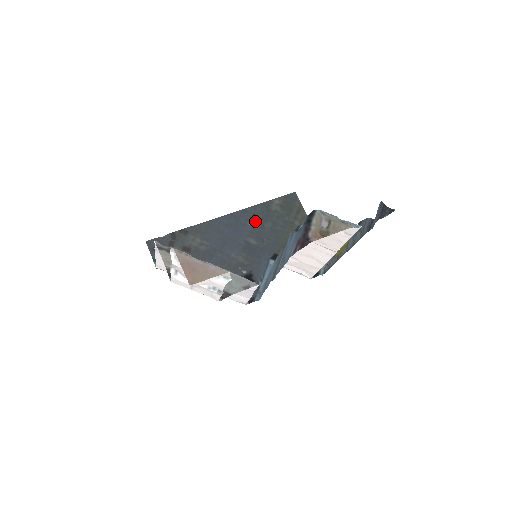
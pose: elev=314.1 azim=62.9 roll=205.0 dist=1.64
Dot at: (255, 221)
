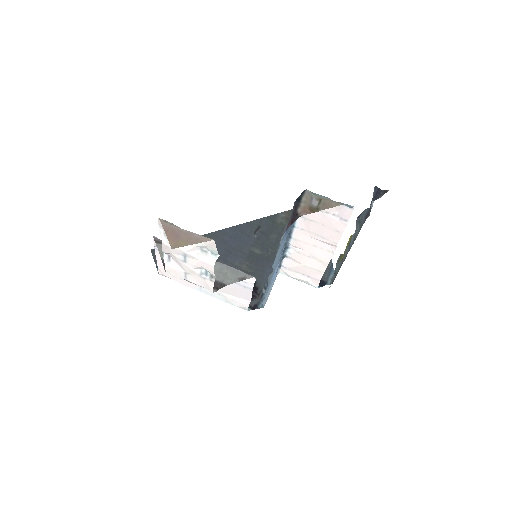
Dot at: (260, 233)
